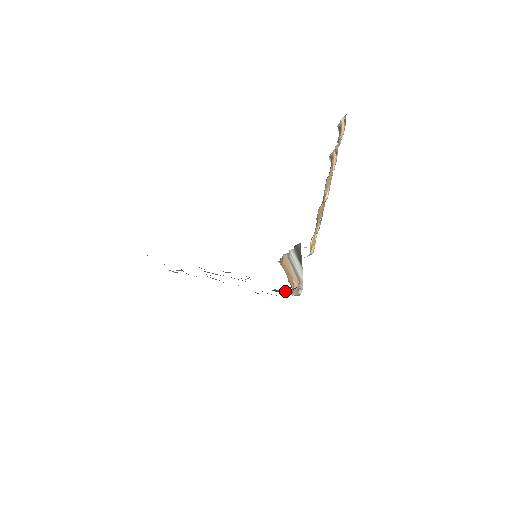
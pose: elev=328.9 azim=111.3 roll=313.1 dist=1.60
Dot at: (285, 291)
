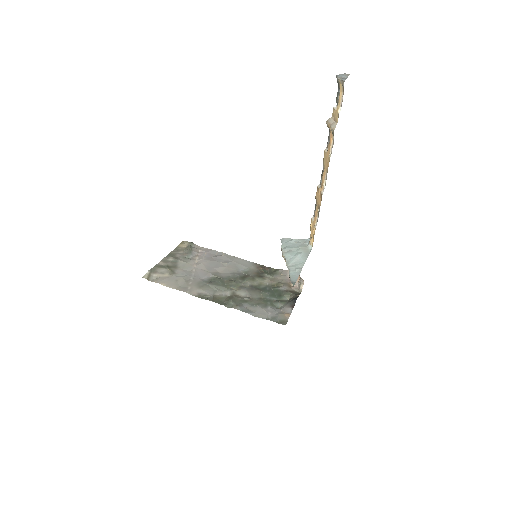
Dot at: (287, 293)
